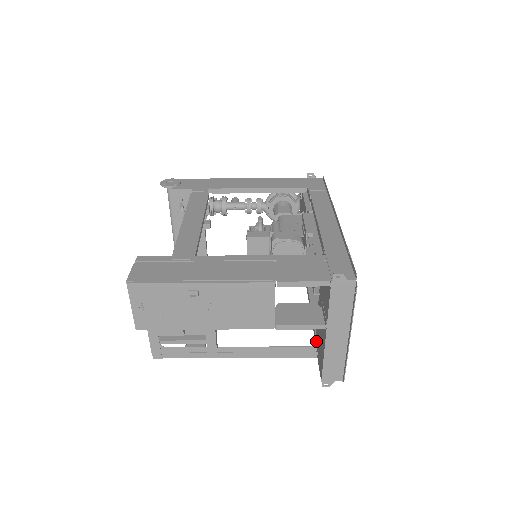
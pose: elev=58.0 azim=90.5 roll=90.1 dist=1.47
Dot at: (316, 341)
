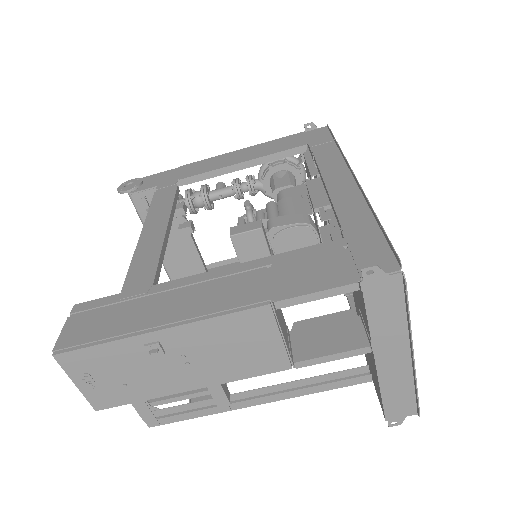
Dot at: (366, 358)
